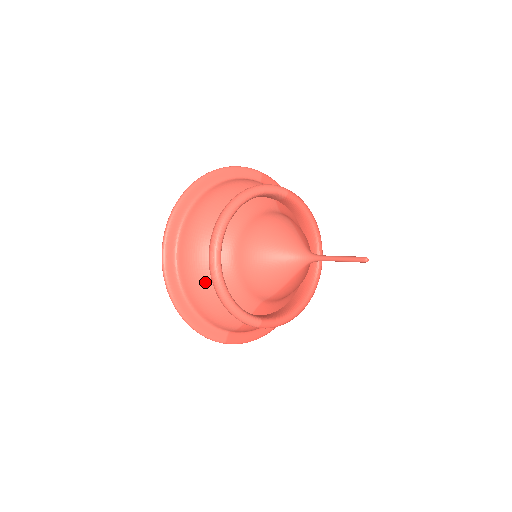
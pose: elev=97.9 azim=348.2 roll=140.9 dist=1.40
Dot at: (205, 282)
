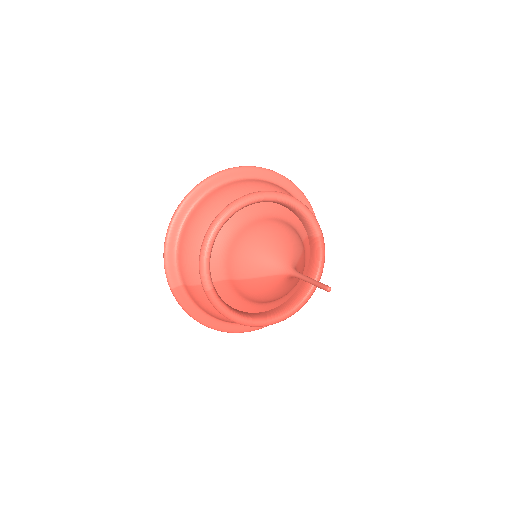
Dot at: (207, 223)
